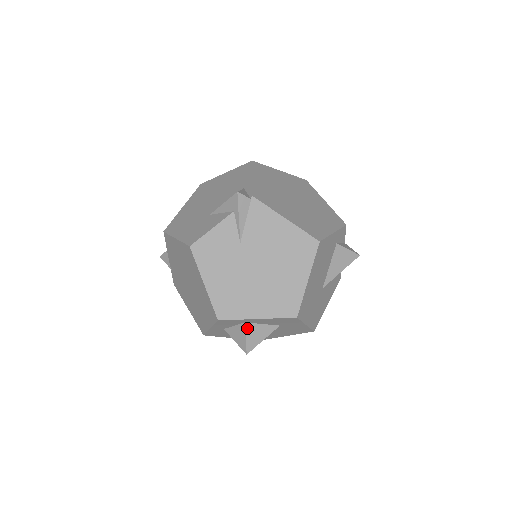
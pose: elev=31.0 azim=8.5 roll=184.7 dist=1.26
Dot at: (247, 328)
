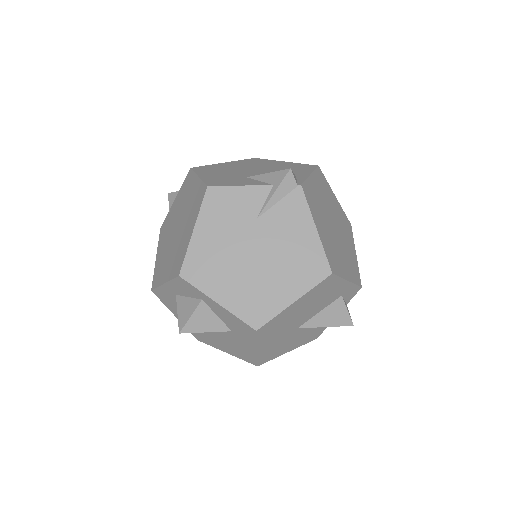
Dot at: (200, 307)
